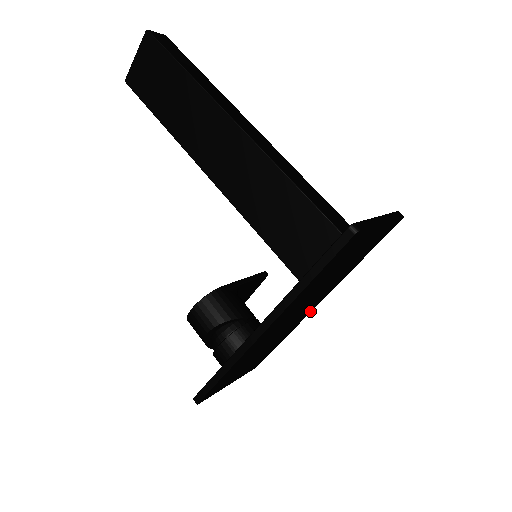
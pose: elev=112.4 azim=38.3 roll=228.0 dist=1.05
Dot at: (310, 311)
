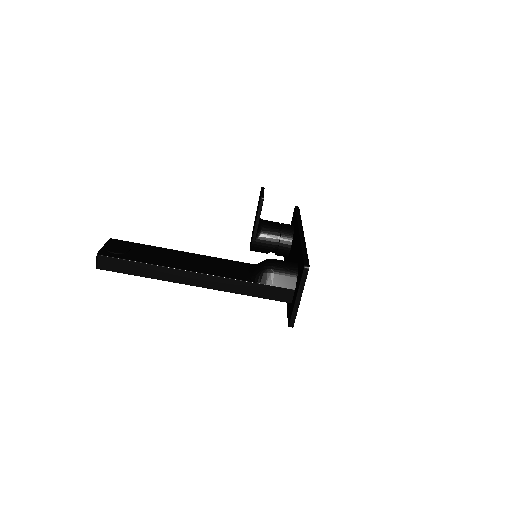
Dot at: occluded
